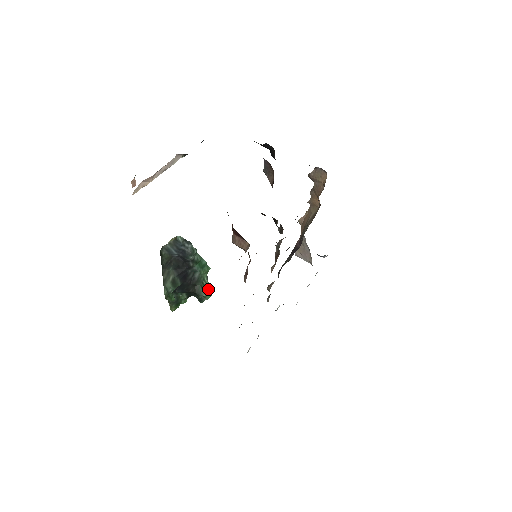
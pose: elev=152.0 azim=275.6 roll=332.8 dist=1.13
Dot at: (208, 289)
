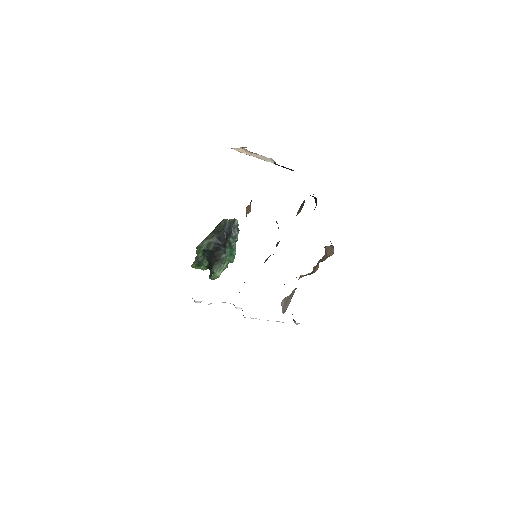
Dot at: (220, 271)
